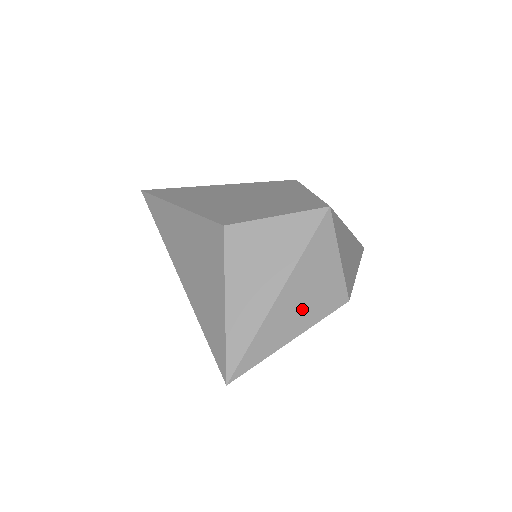
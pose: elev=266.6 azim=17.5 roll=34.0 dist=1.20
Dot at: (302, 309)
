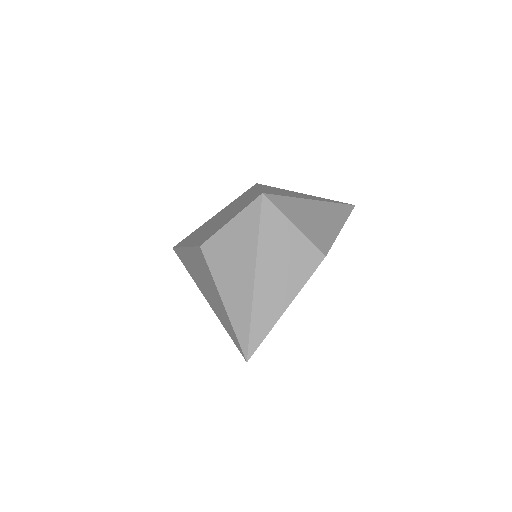
Dot at: (283, 280)
